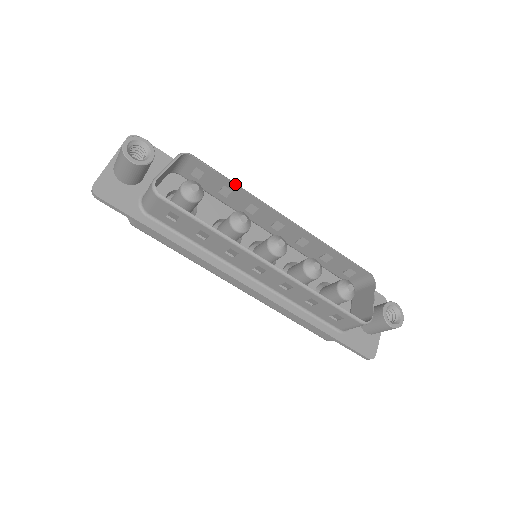
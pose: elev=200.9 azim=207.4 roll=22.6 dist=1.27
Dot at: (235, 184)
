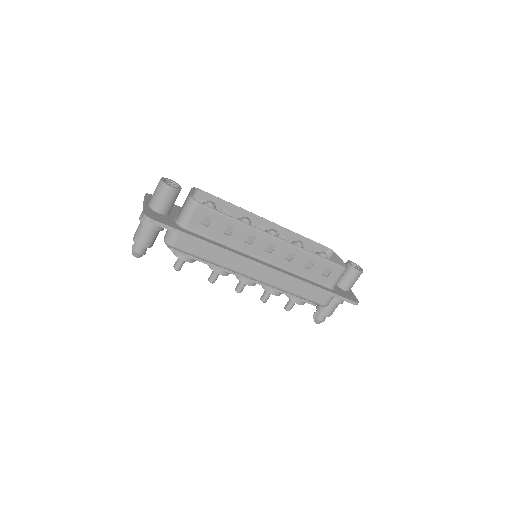
Dot at: (230, 203)
